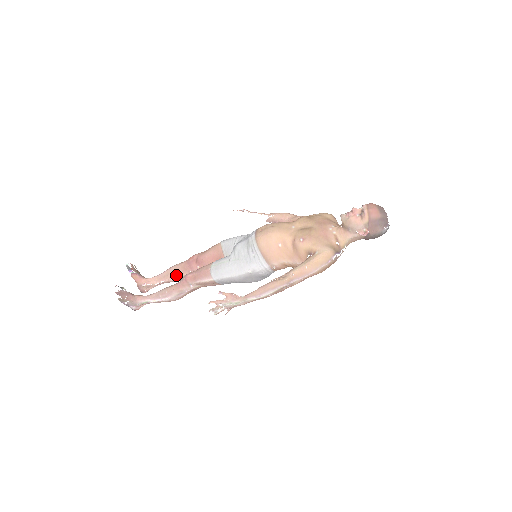
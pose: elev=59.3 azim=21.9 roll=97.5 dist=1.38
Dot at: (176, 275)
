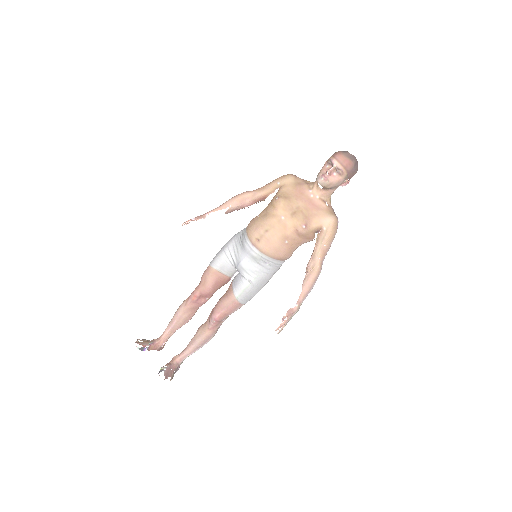
Dot at: (189, 318)
